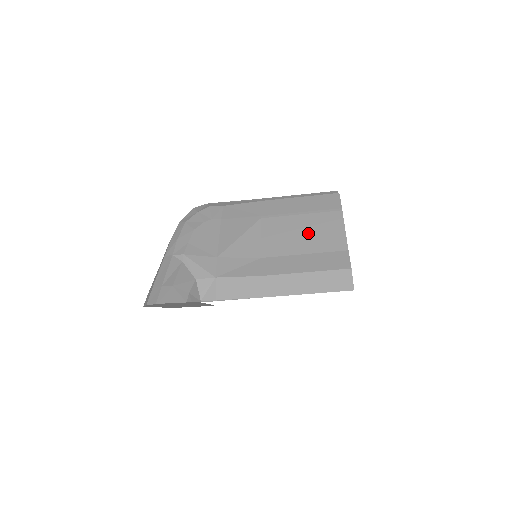
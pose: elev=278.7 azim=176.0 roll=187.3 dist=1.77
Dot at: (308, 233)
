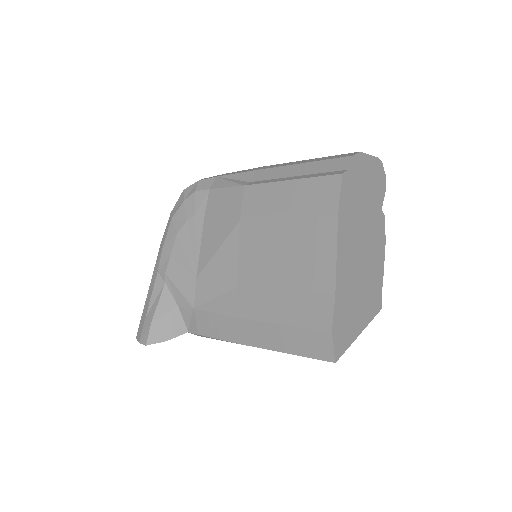
Dot at: (289, 255)
